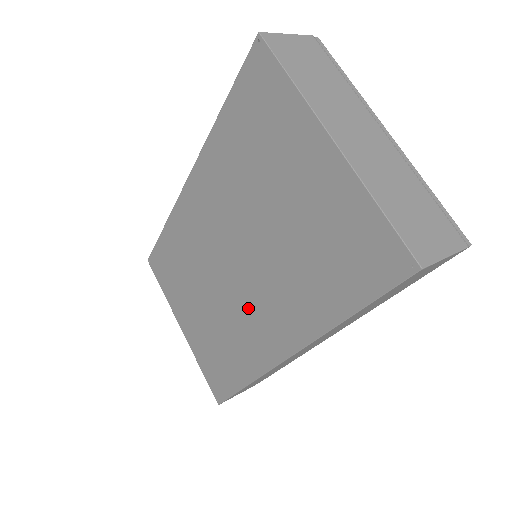
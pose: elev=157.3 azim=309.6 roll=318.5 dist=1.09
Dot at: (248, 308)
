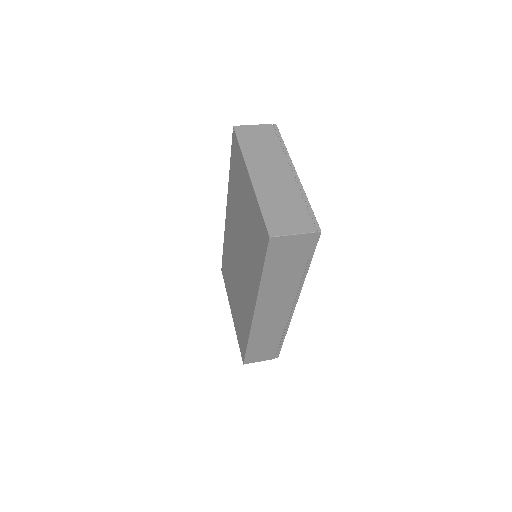
Dot at: (244, 286)
